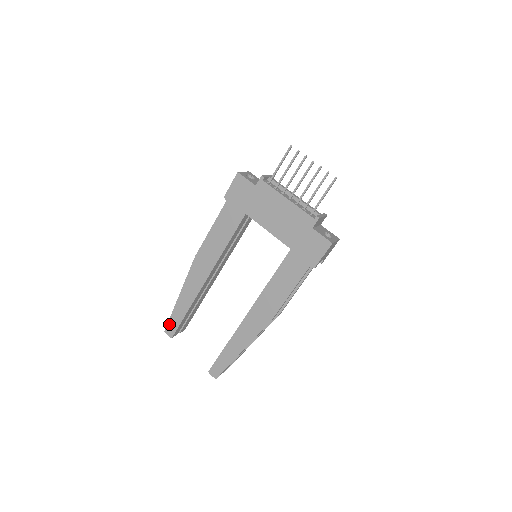
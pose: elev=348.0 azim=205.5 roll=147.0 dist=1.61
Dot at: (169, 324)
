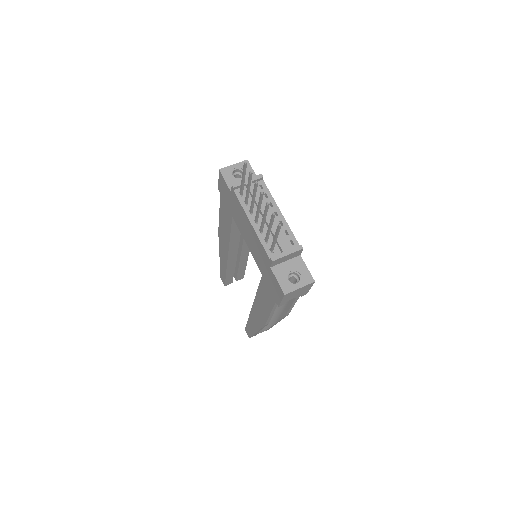
Dot at: (221, 275)
